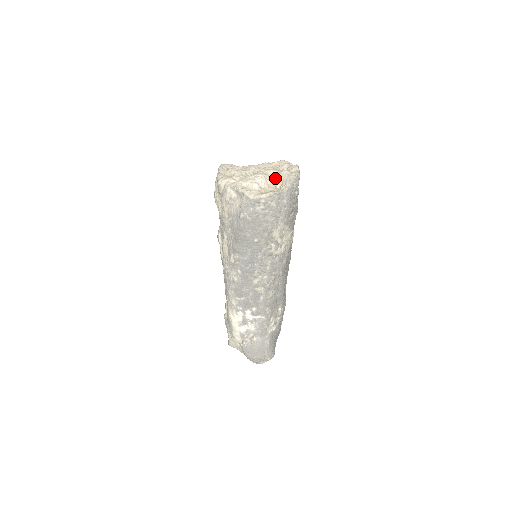
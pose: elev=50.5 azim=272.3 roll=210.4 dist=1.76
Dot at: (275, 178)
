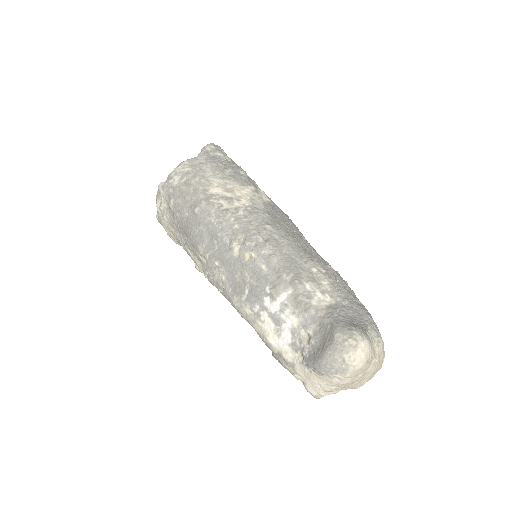
Dot at: occluded
